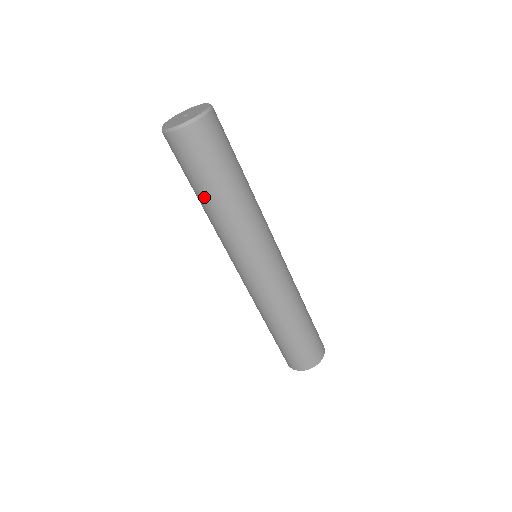
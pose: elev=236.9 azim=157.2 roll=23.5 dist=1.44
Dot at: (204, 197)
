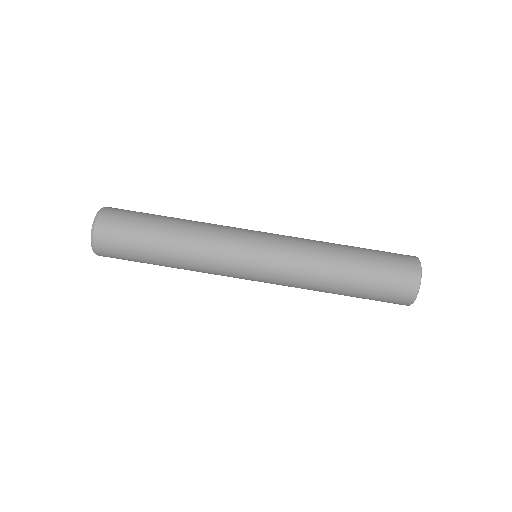
Dot at: (161, 245)
